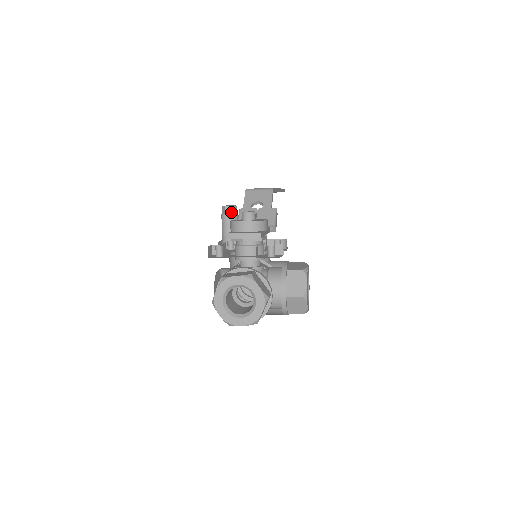
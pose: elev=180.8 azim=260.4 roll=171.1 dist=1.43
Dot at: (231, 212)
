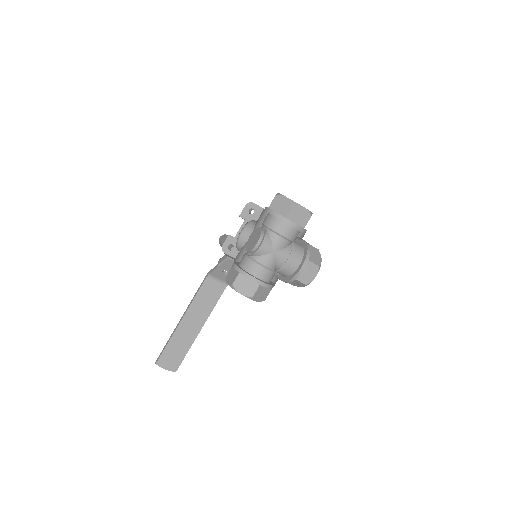
Dot at: occluded
